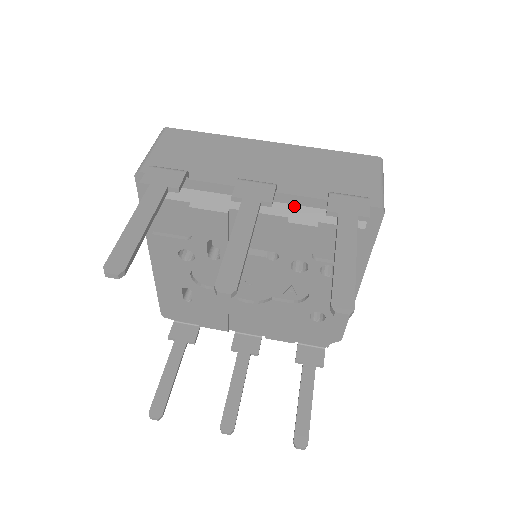
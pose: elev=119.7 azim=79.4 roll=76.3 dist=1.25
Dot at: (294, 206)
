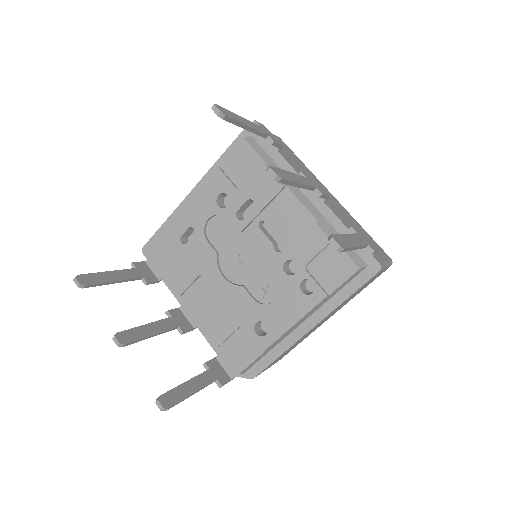
Dot at: (326, 220)
